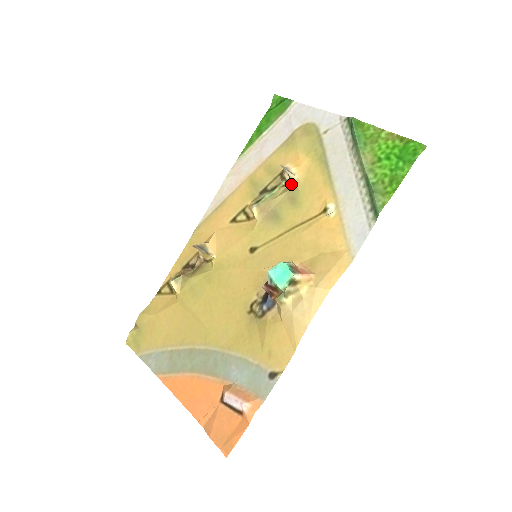
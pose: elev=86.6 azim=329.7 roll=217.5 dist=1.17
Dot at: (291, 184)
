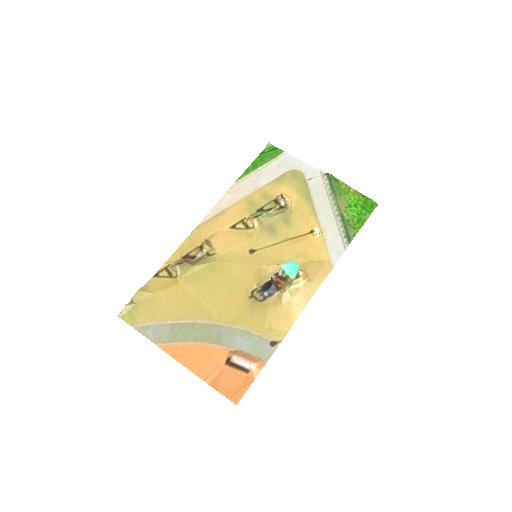
Dot at: (285, 209)
